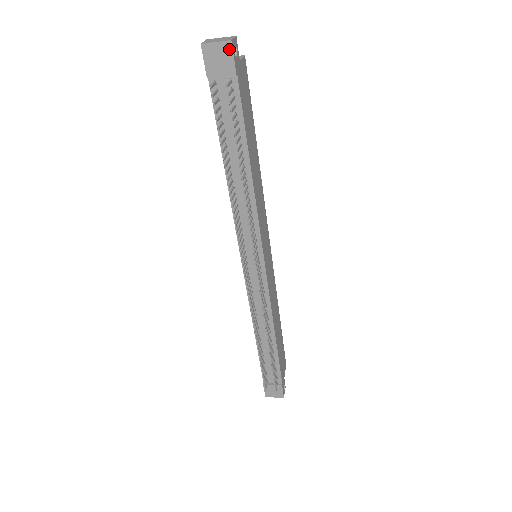
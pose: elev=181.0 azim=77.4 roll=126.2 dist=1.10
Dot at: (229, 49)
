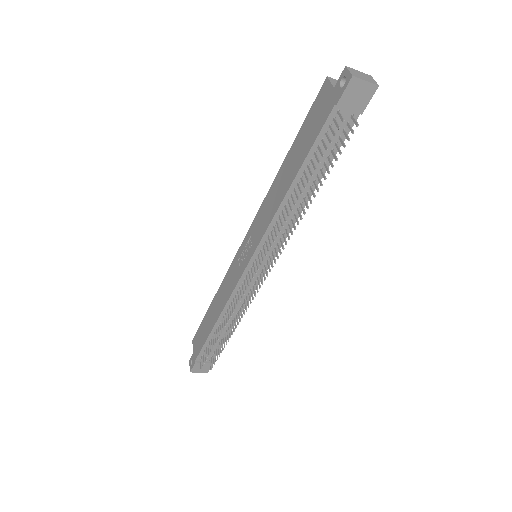
Dot at: (372, 92)
